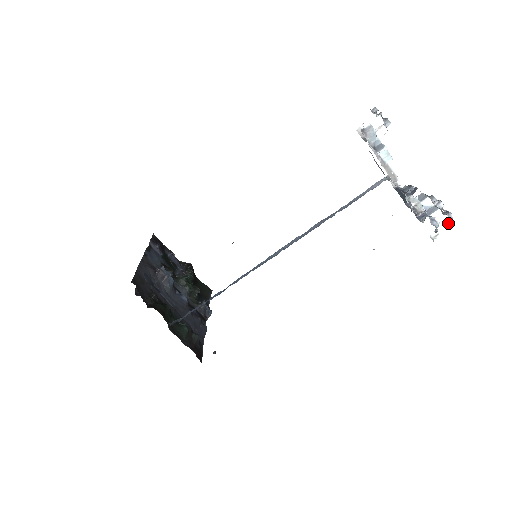
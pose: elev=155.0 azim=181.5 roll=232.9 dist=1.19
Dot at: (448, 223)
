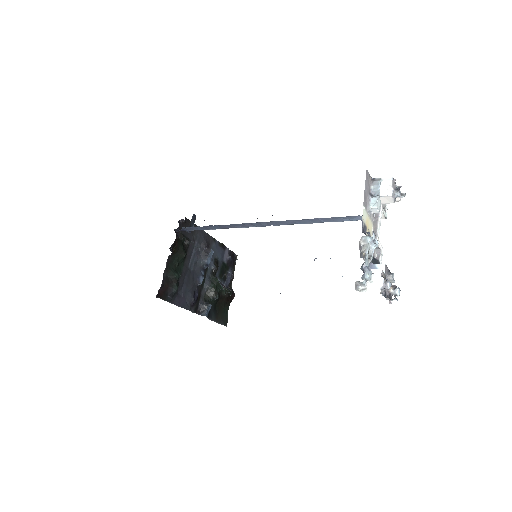
Dot at: (380, 286)
